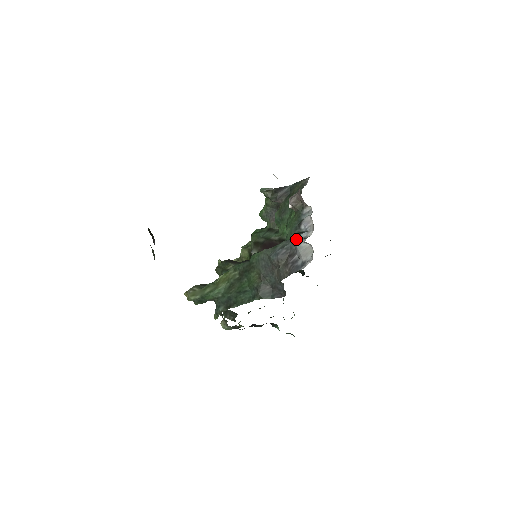
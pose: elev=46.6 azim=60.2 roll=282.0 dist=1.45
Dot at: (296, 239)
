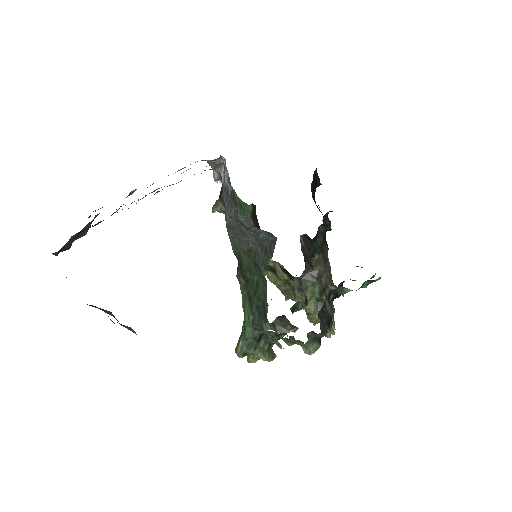
Dot at: occluded
